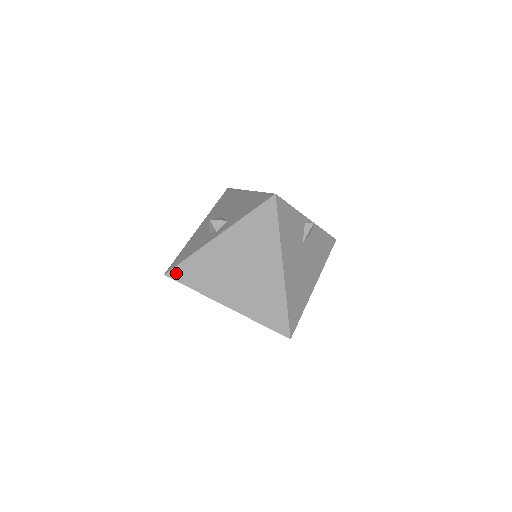
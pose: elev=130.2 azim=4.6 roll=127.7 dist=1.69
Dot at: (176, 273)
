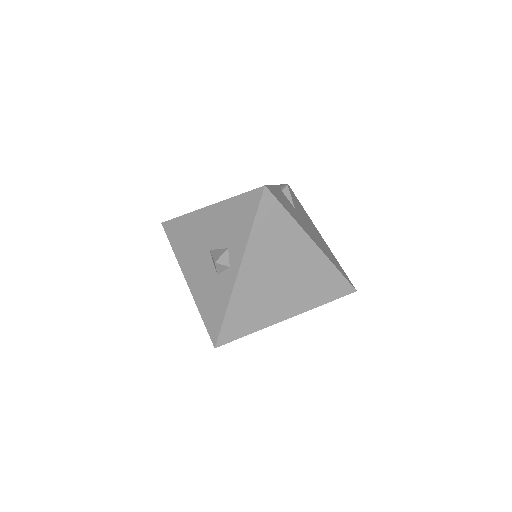
Dot at: (225, 336)
